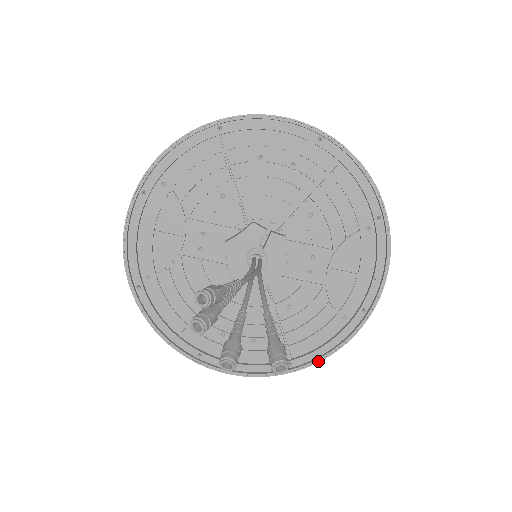
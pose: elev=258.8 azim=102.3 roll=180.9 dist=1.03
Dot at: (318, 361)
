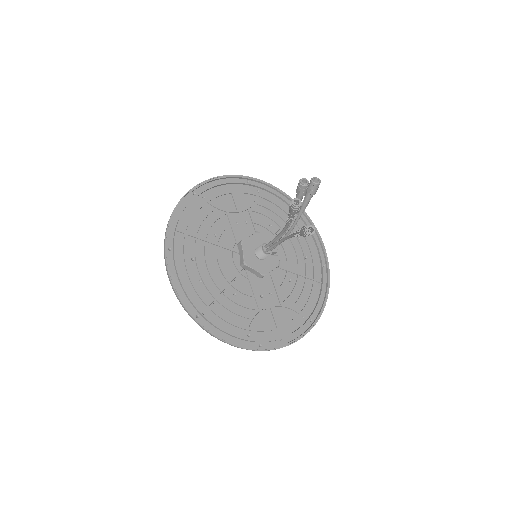
Dot at: (213, 334)
